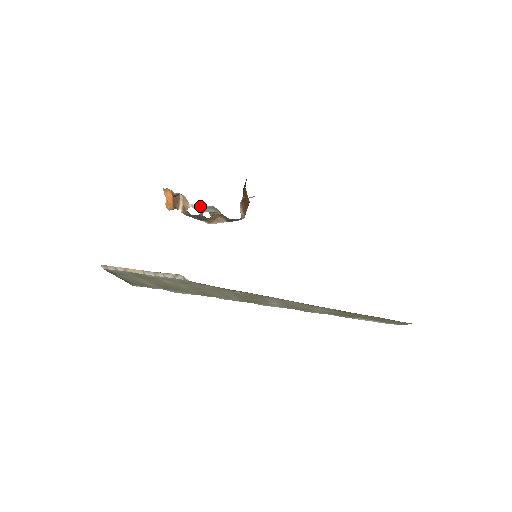
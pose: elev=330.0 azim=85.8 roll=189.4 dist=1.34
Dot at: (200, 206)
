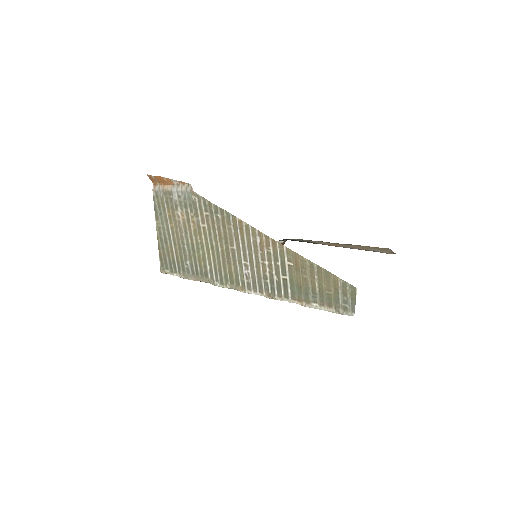
Dot at: occluded
